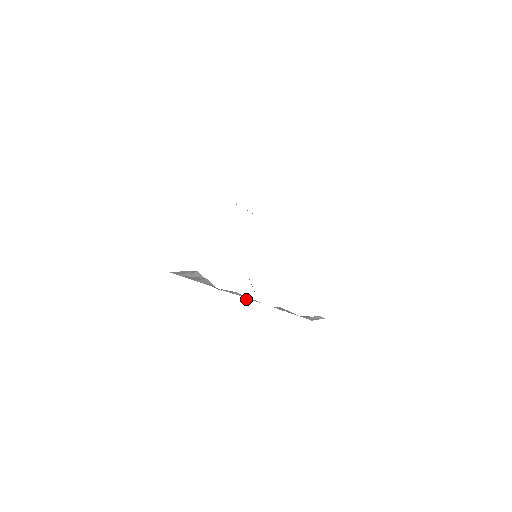
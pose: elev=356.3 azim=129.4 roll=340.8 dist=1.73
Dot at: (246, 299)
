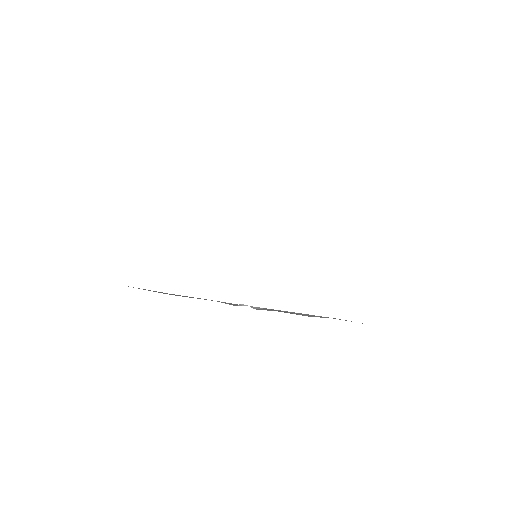
Dot at: occluded
